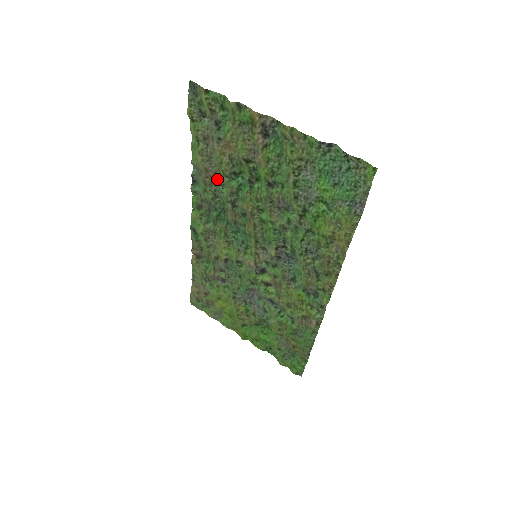
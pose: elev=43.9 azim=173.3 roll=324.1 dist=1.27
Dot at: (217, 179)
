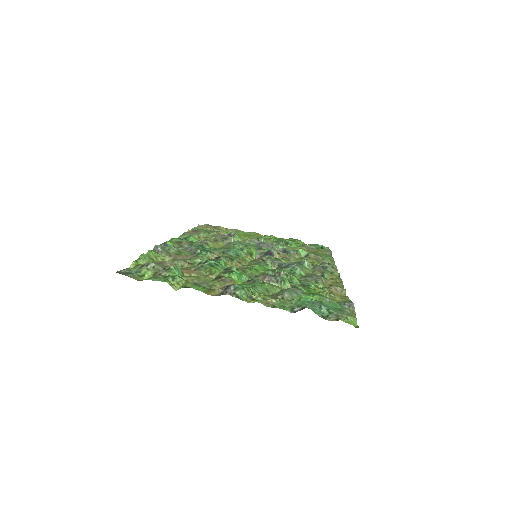
Dot at: (189, 257)
